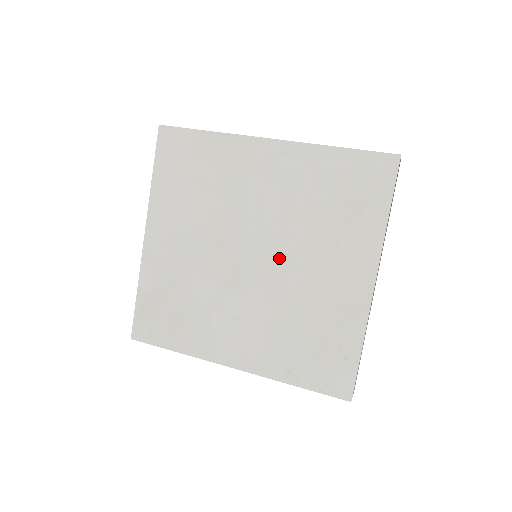
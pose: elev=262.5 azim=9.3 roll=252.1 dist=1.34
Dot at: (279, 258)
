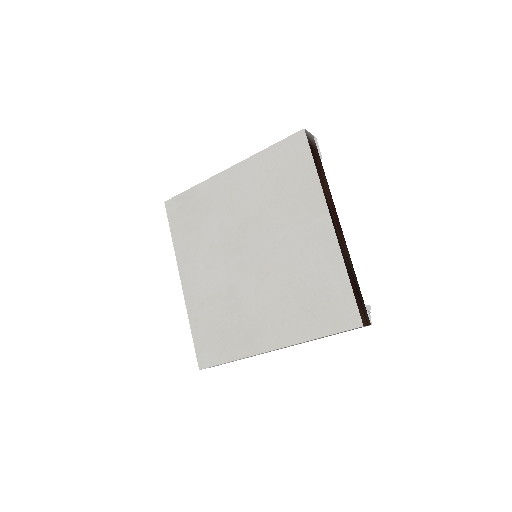
Dot at: (258, 275)
